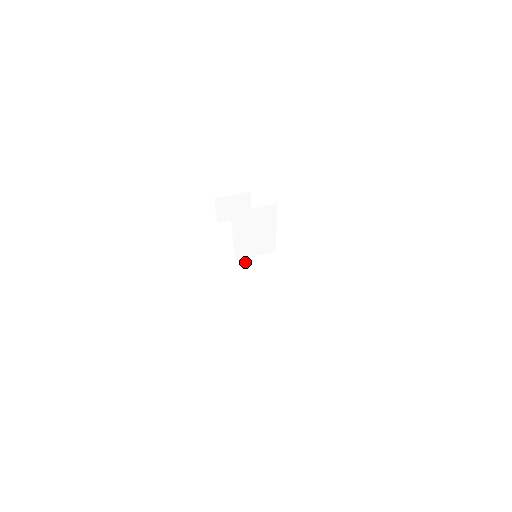
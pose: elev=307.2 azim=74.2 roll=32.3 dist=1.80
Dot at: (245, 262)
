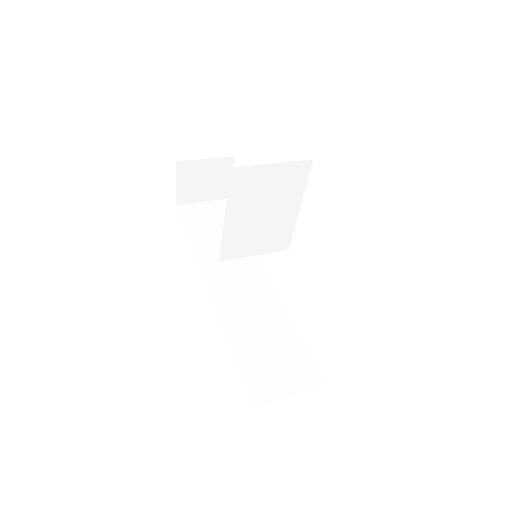
Dot at: (225, 267)
